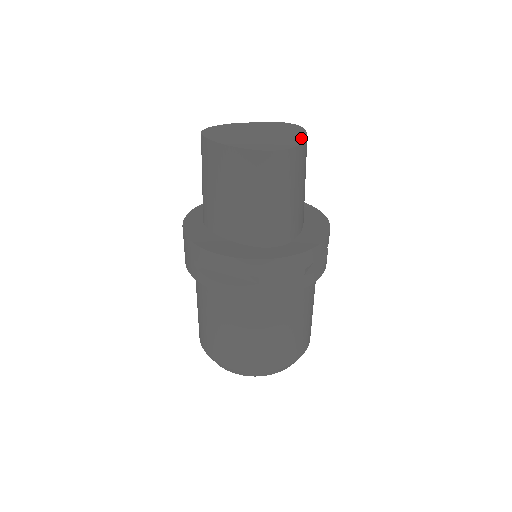
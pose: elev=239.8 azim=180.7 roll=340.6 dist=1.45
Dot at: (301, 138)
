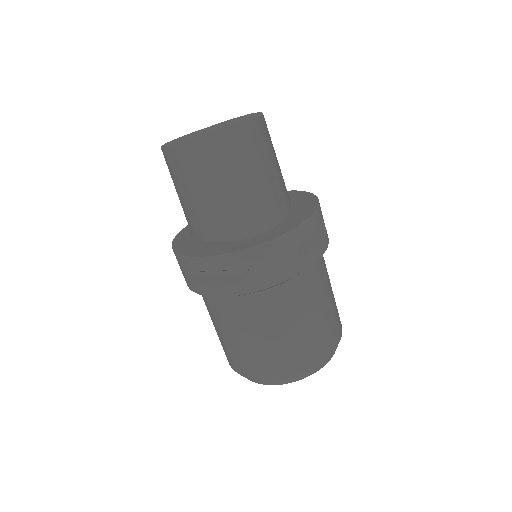
Dot at: (255, 119)
